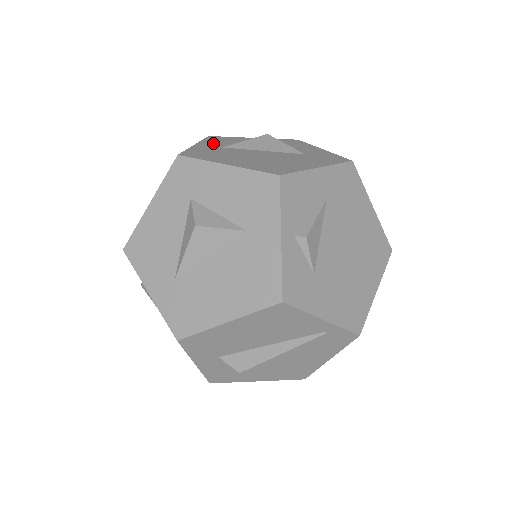
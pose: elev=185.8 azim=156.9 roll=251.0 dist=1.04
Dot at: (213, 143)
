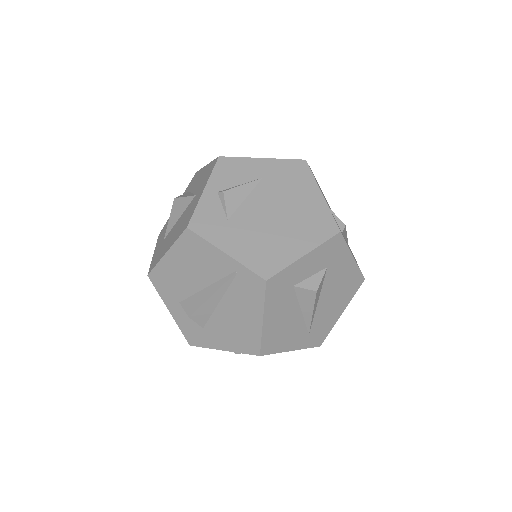
Dot at: occluded
